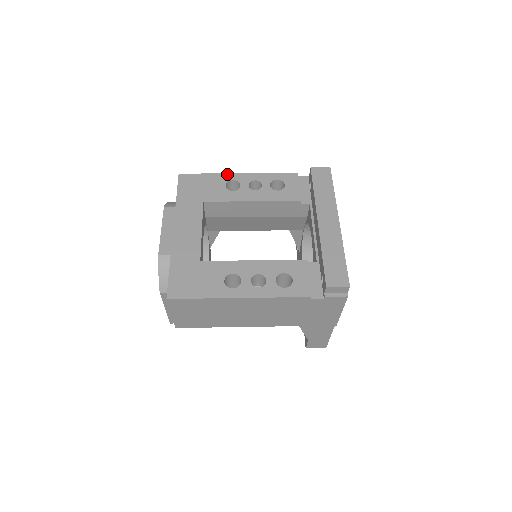
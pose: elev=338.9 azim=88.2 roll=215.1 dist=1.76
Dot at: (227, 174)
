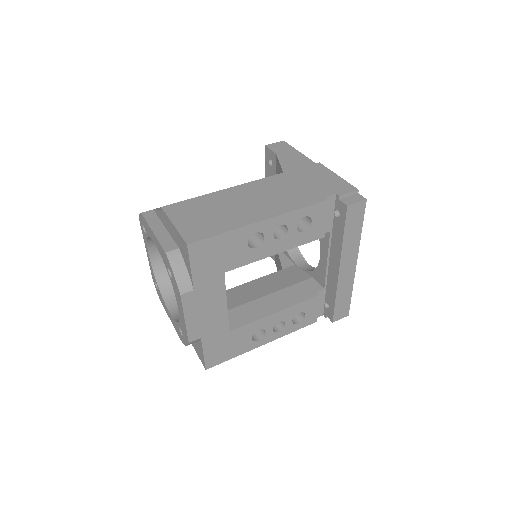
Dot at: (249, 227)
